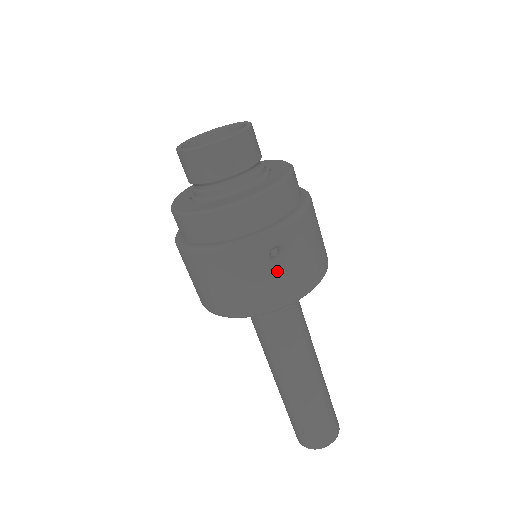
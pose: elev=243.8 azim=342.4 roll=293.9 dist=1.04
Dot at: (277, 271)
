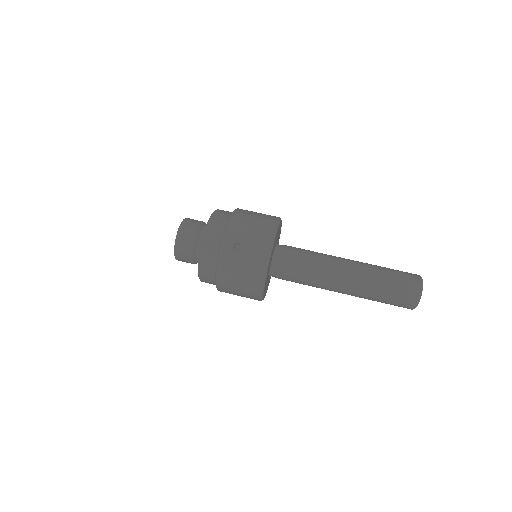
Dot at: (244, 252)
